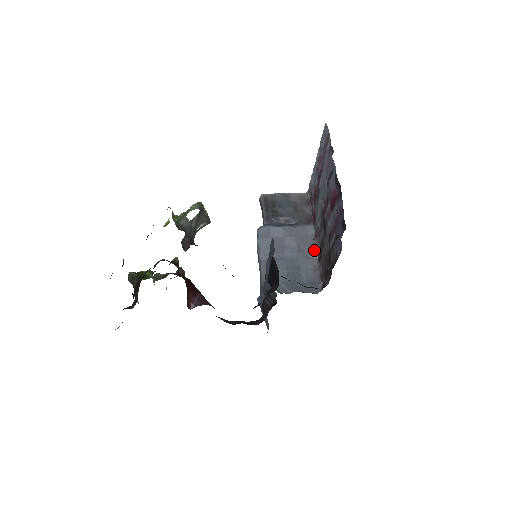
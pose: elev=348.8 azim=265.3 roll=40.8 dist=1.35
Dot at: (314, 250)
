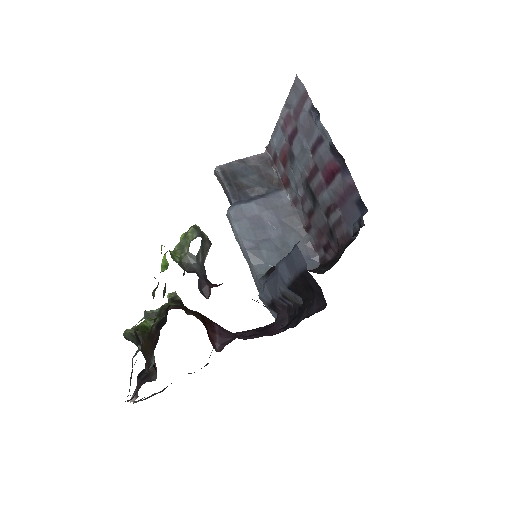
Dot at: (297, 219)
